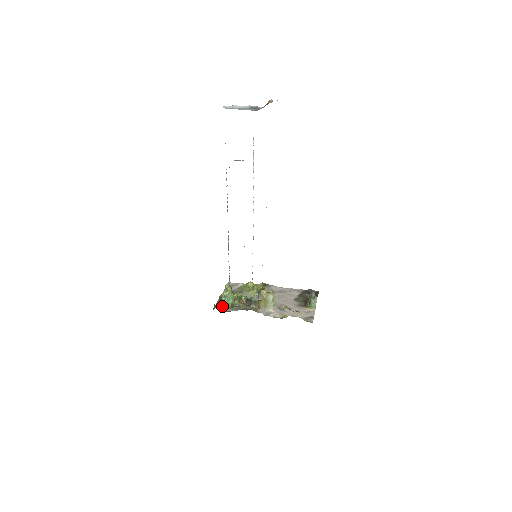
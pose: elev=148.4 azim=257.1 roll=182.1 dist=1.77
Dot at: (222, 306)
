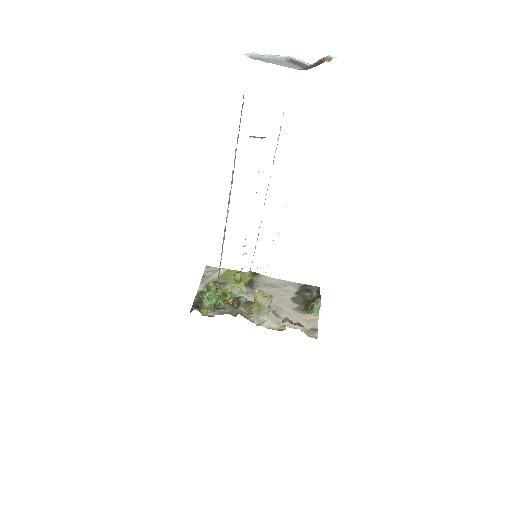
Dot at: (202, 307)
